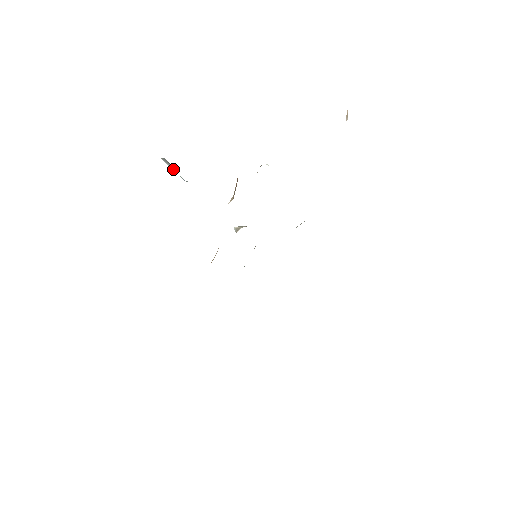
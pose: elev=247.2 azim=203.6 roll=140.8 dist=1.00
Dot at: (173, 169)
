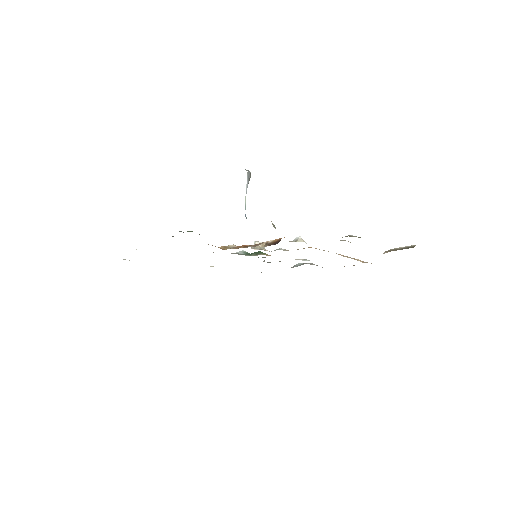
Dot at: occluded
